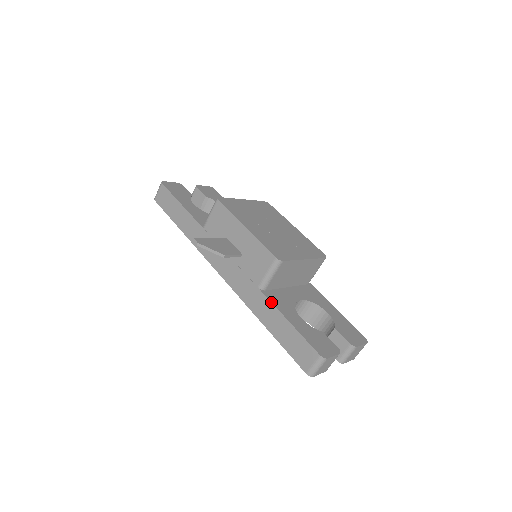
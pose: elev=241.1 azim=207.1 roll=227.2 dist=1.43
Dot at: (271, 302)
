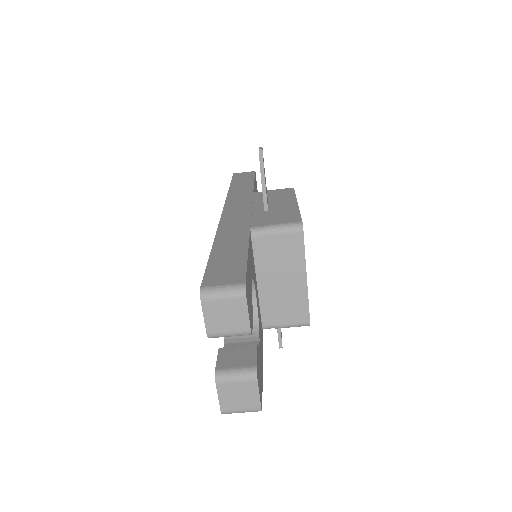
Dot at: occluded
